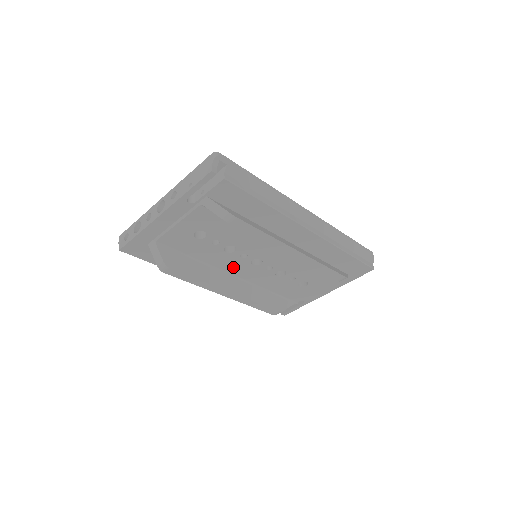
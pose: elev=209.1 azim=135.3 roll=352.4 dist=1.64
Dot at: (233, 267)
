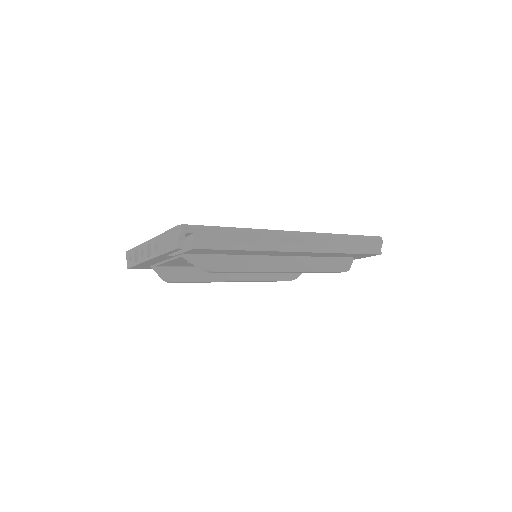
Dot at: occluded
